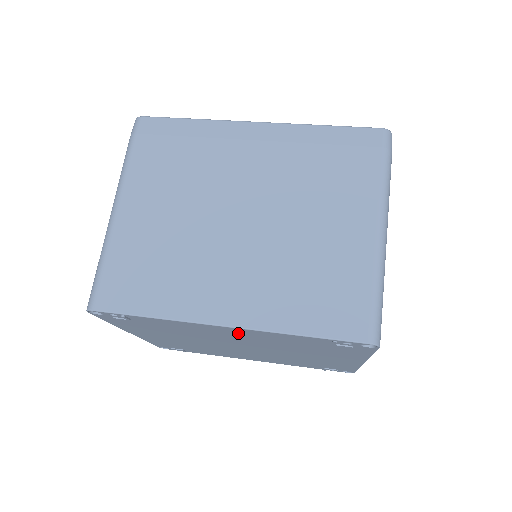
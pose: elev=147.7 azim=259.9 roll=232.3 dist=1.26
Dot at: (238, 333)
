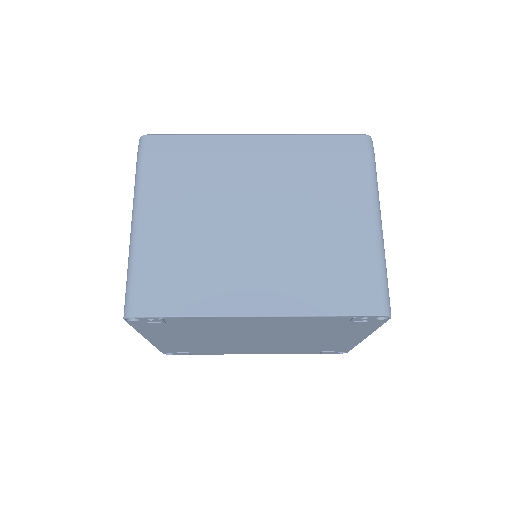
Dot at: (266, 322)
